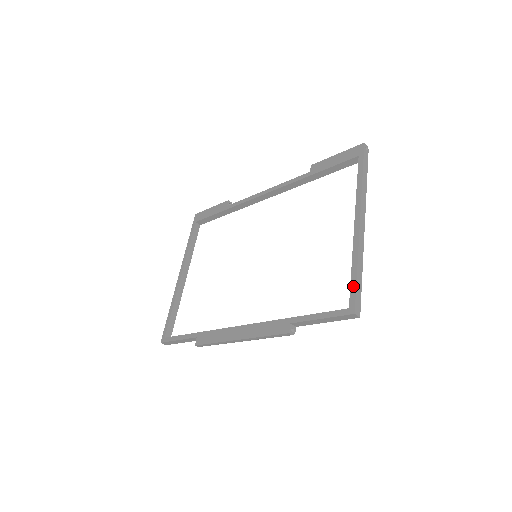
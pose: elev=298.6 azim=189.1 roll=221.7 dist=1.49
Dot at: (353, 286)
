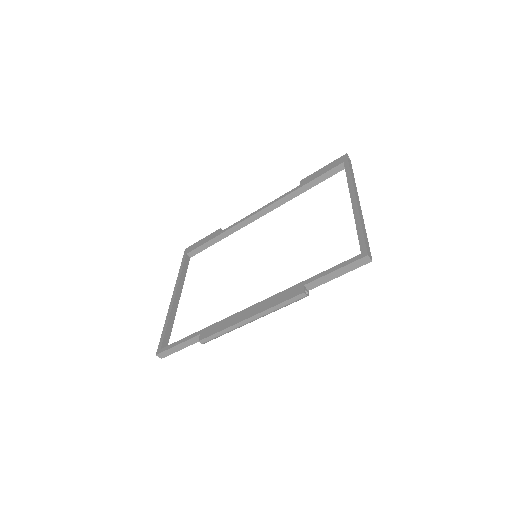
Dot at: (361, 238)
